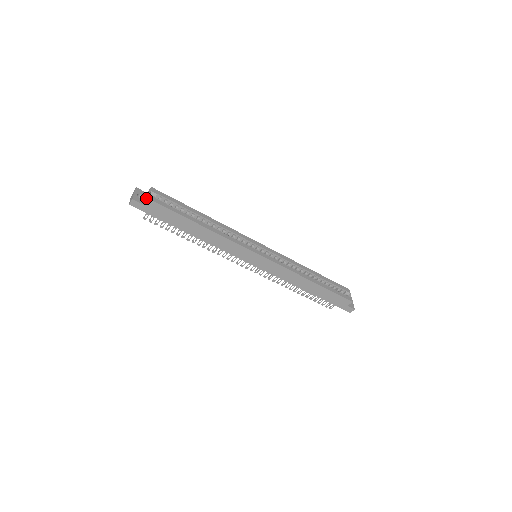
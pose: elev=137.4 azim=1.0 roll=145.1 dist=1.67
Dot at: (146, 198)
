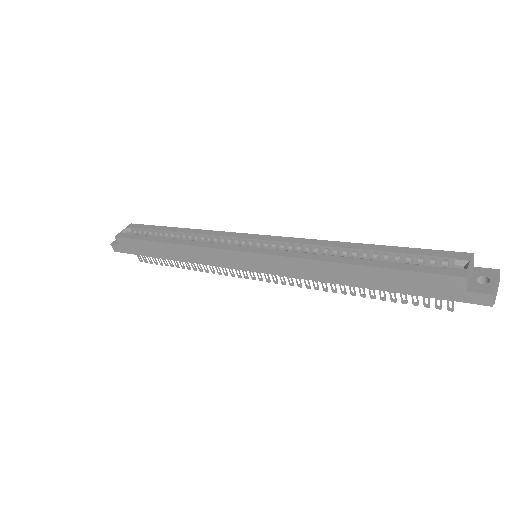
Dot at: occluded
